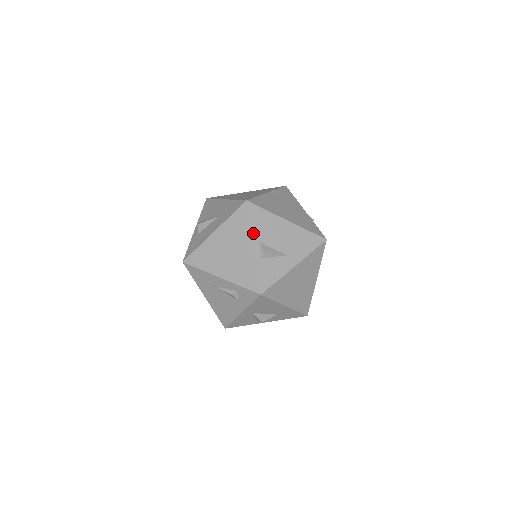
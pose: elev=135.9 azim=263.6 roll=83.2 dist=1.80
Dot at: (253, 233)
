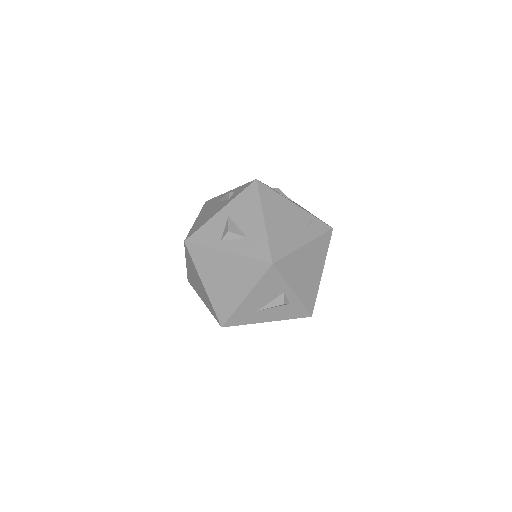
Dot at: occluded
